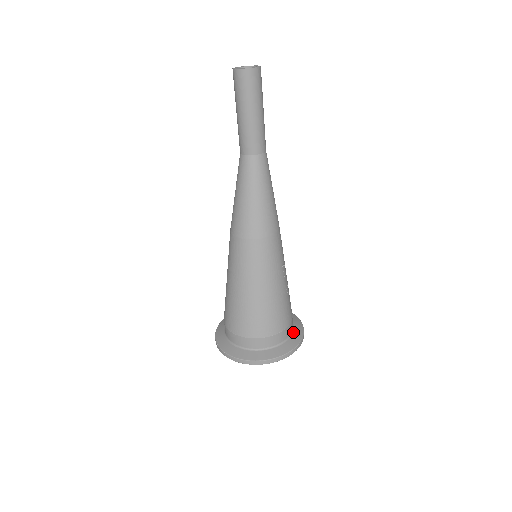
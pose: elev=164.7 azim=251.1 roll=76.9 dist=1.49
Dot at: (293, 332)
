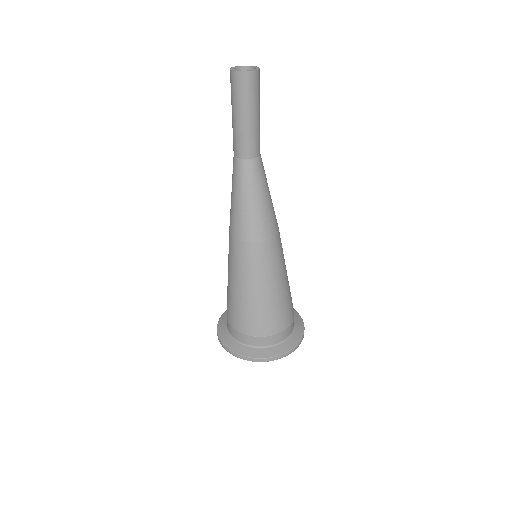
Dot at: occluded
